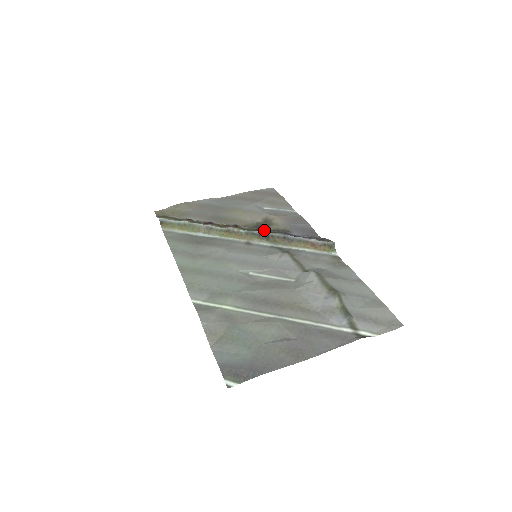
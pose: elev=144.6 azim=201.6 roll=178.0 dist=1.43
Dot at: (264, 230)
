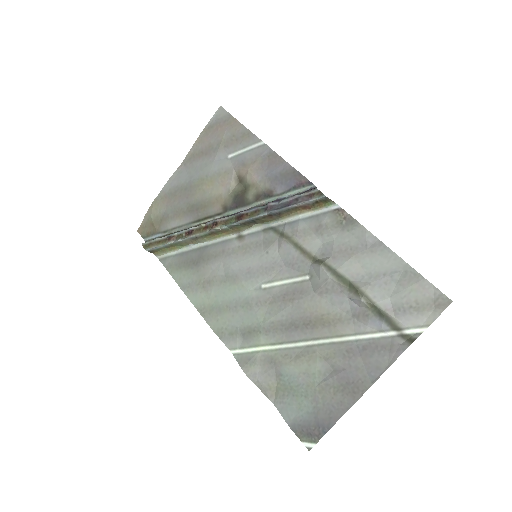
Dot at: (244, 215)
